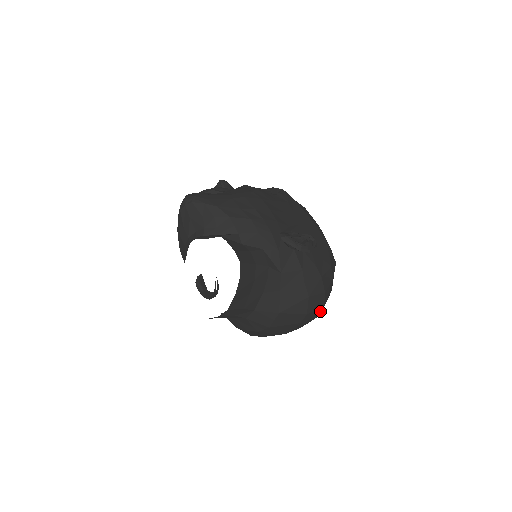
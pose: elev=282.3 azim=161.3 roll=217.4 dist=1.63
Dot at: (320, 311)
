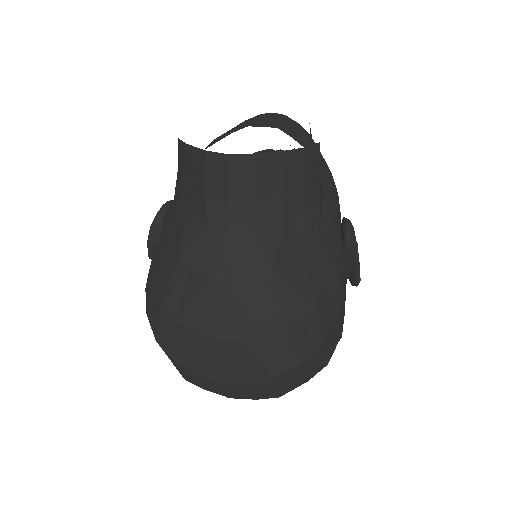
Dot at: (288, 367)
